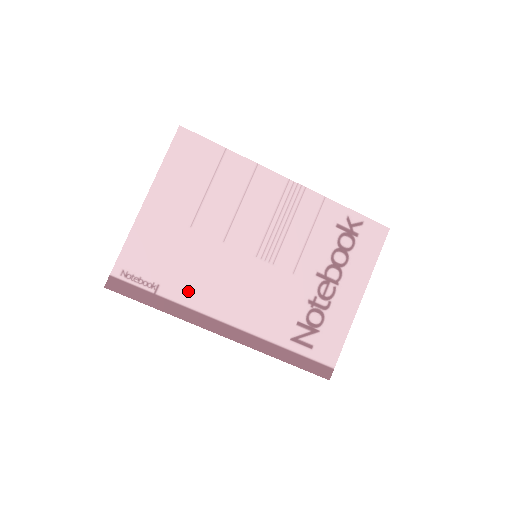
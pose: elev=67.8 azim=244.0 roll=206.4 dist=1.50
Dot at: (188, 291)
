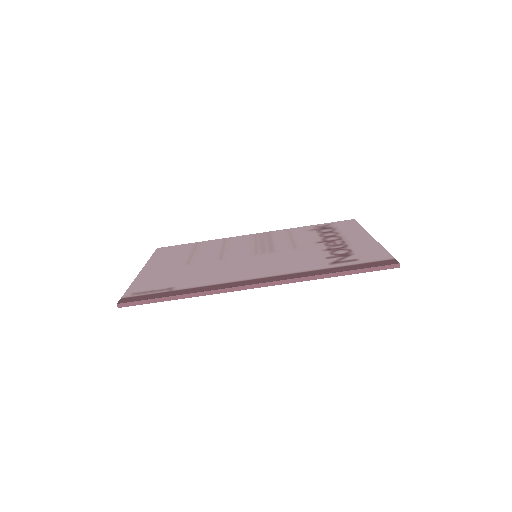
Dot at: (204, 281)
